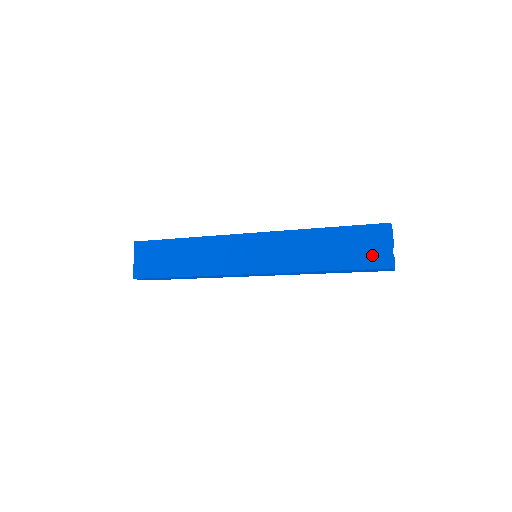
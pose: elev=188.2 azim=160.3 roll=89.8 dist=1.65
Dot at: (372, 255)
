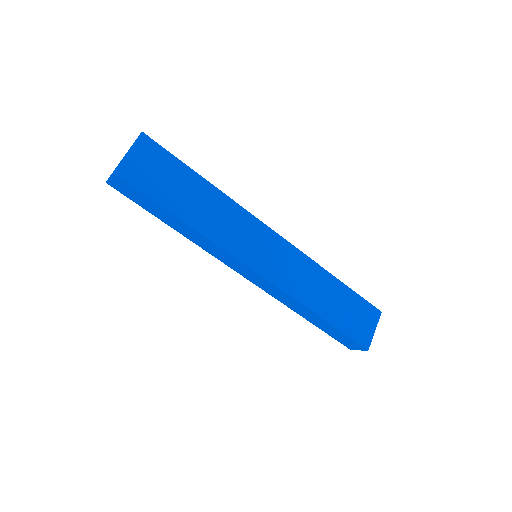
Dot at: (360, 329)
